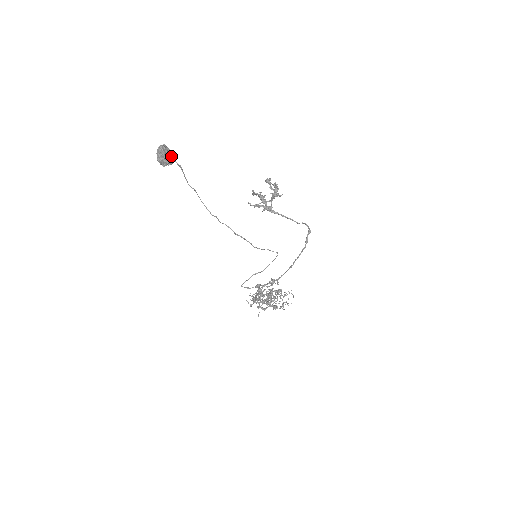
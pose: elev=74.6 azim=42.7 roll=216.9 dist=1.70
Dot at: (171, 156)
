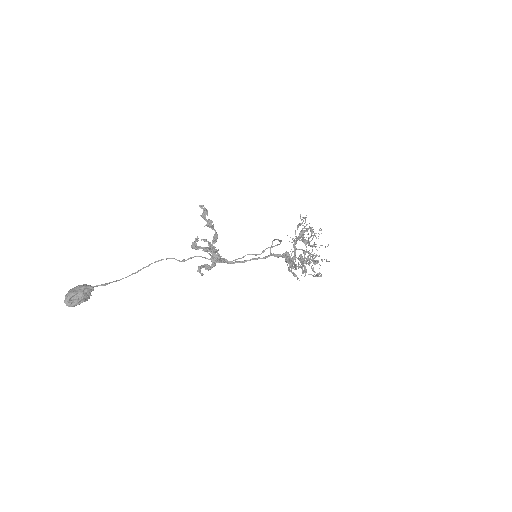
Dot at: (83, 297)
